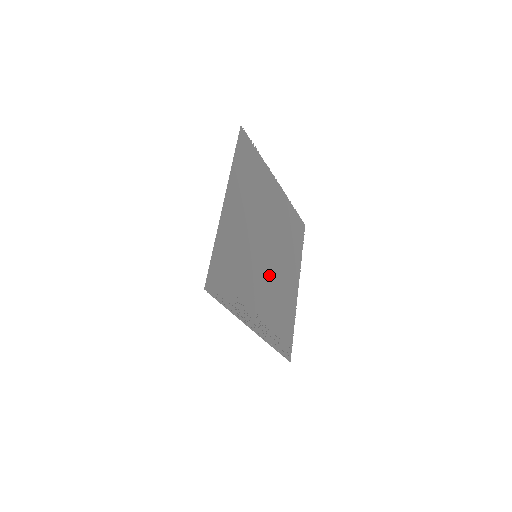
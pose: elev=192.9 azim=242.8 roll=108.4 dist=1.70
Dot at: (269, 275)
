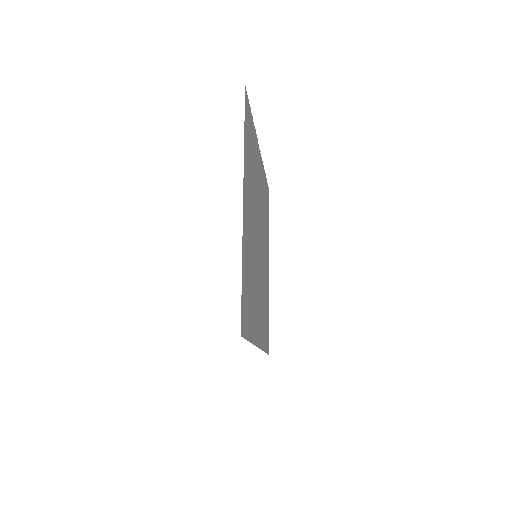
Dot at: (260, 271)
